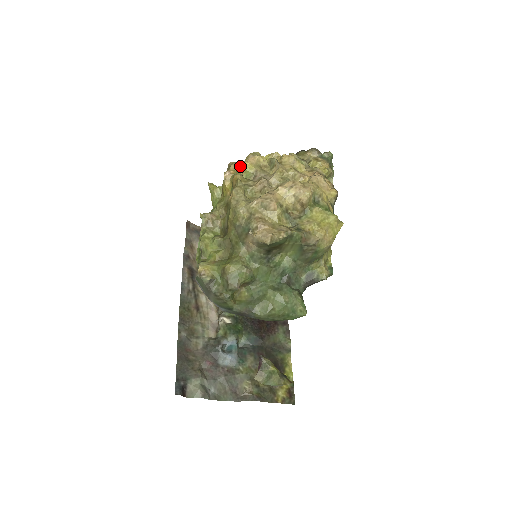
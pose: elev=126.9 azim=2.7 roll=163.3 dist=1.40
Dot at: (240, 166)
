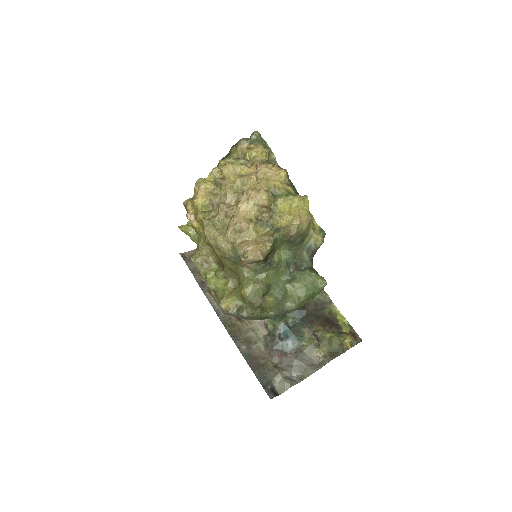
Dot at: (195, 205)
